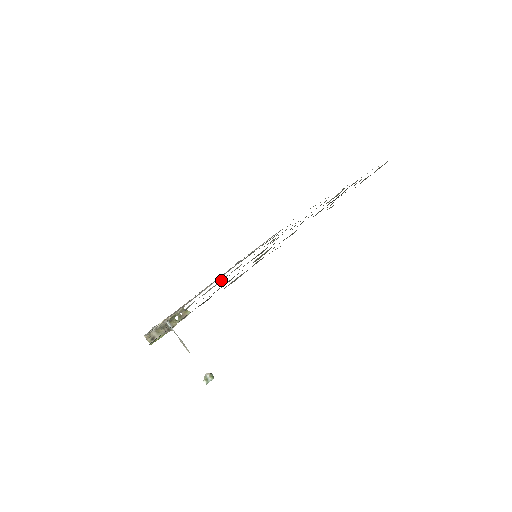
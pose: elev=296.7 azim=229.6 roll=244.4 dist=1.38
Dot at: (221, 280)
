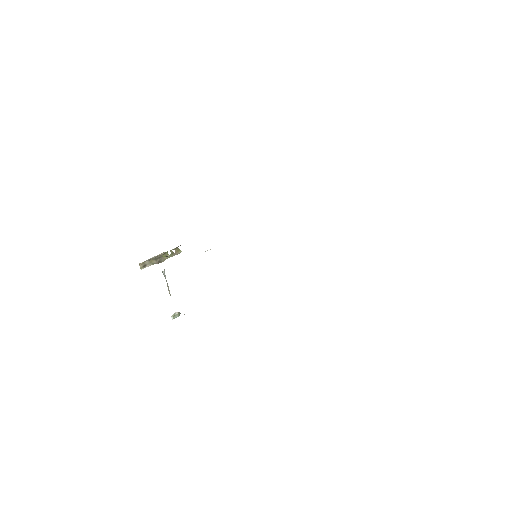
Dot at: occluded
